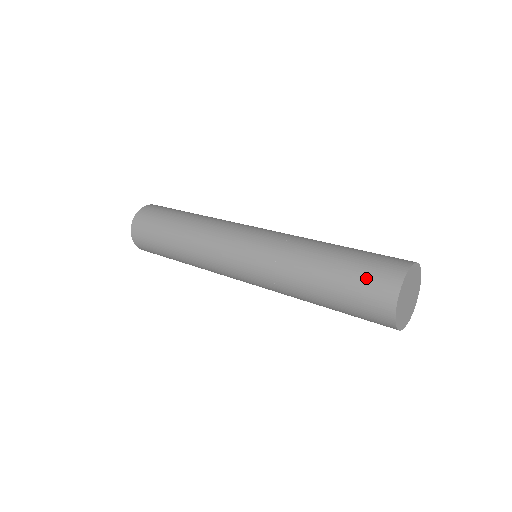
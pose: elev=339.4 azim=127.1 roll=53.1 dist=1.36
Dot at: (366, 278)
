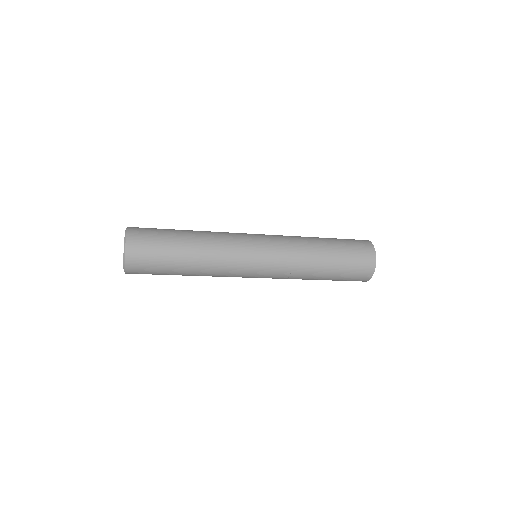
Dot at: (356, 250)
